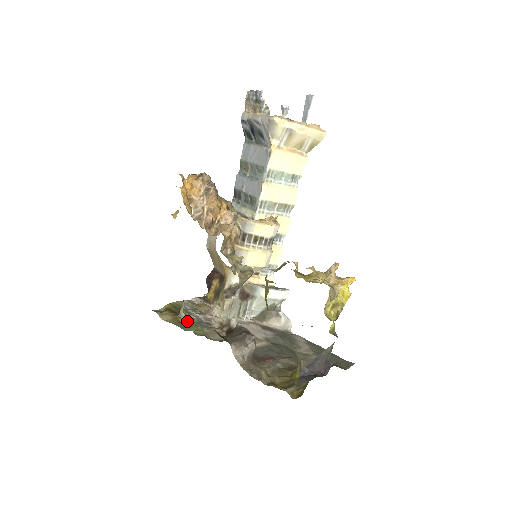
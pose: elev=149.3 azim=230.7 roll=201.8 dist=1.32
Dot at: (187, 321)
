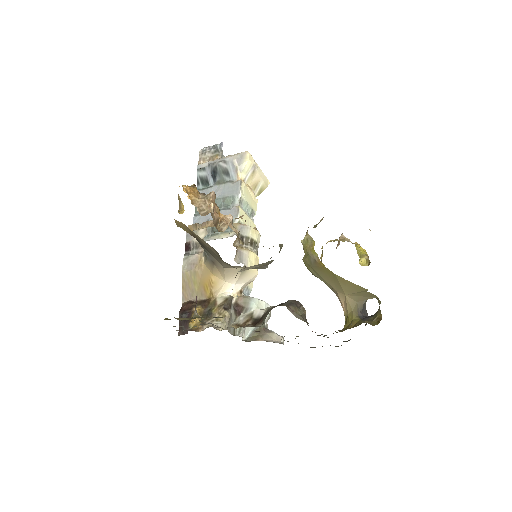
Dot at: occluded
